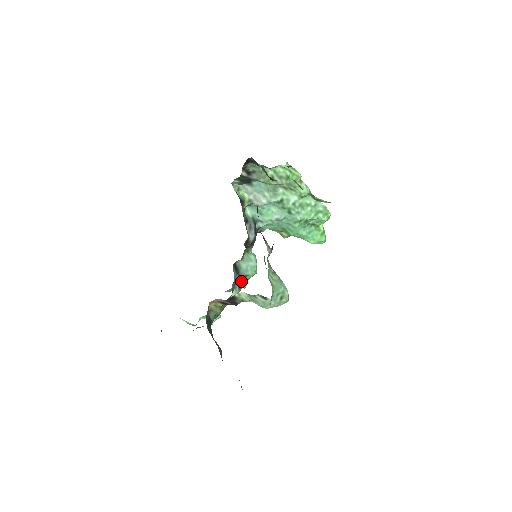
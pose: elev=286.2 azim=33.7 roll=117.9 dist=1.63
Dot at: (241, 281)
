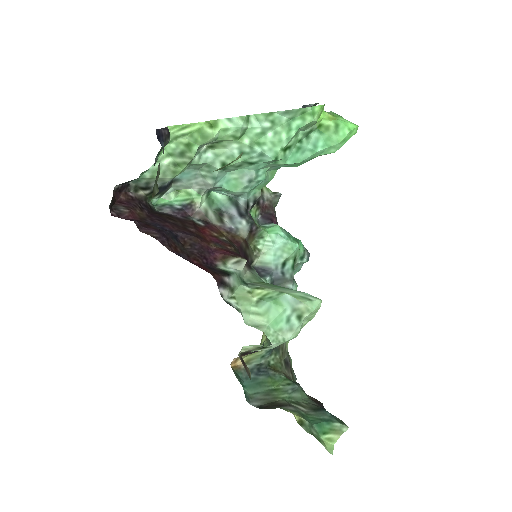
Dot at: (283, 273)
